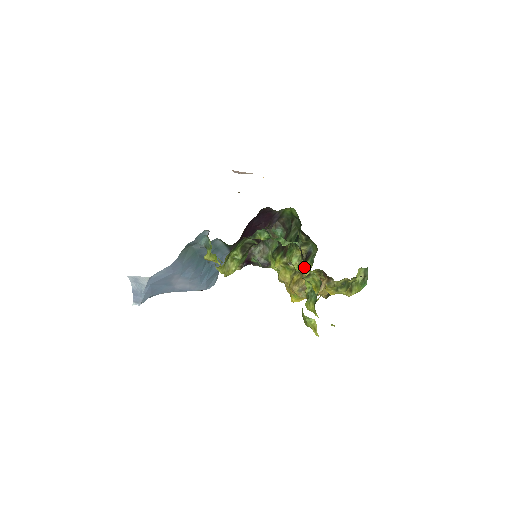
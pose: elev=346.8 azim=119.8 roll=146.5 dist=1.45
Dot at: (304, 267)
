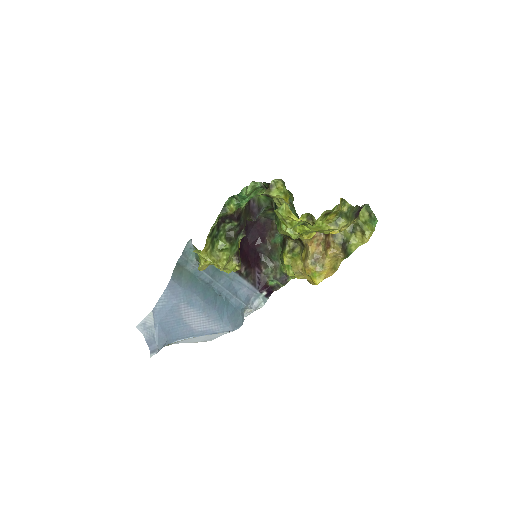
Dot at: (277, 201)
